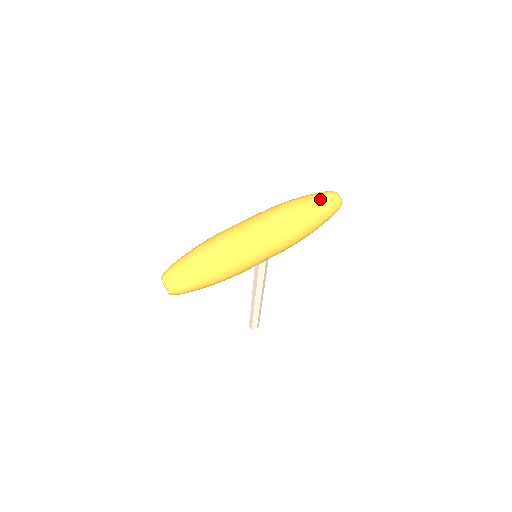
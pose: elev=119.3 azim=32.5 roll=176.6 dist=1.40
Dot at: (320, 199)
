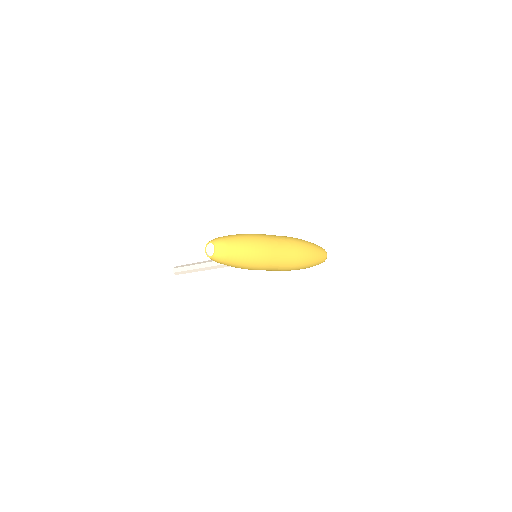
Dot at: (320, 254)
